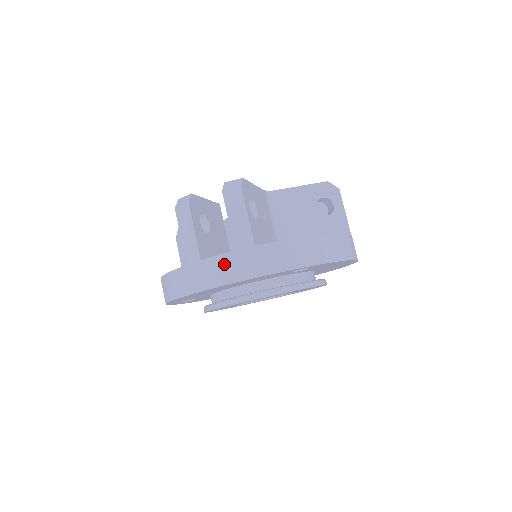
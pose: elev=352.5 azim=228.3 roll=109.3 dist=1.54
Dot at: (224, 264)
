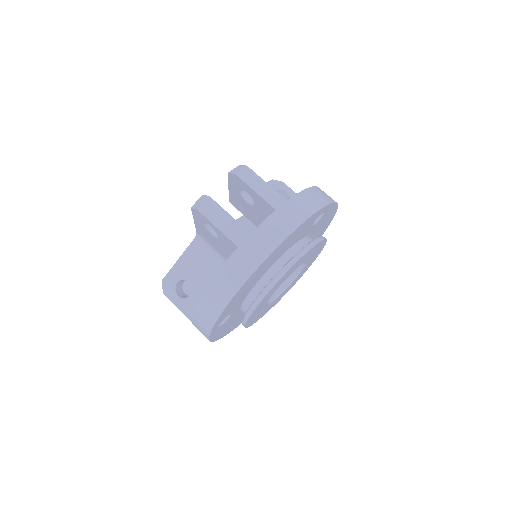
Dot at: (274, 224)
